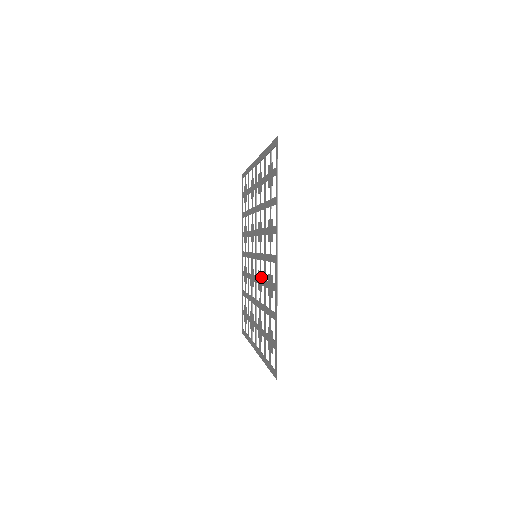
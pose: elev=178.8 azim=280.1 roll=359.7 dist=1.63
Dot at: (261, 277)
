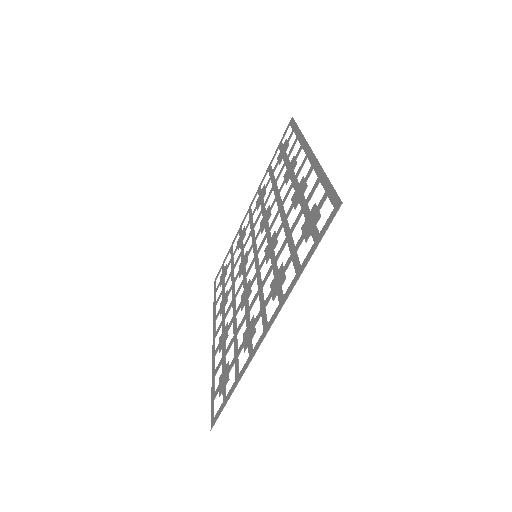
Dot at: (273, 236)
